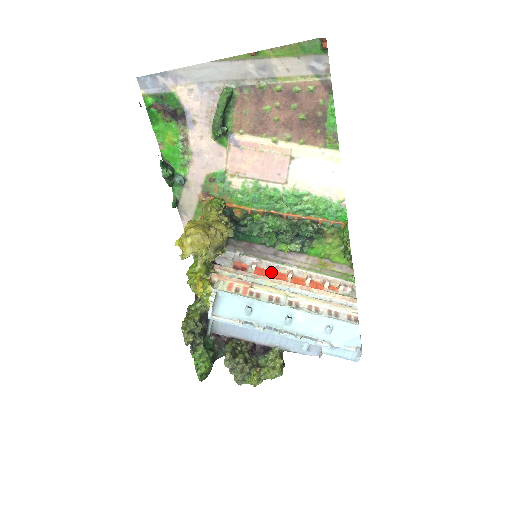
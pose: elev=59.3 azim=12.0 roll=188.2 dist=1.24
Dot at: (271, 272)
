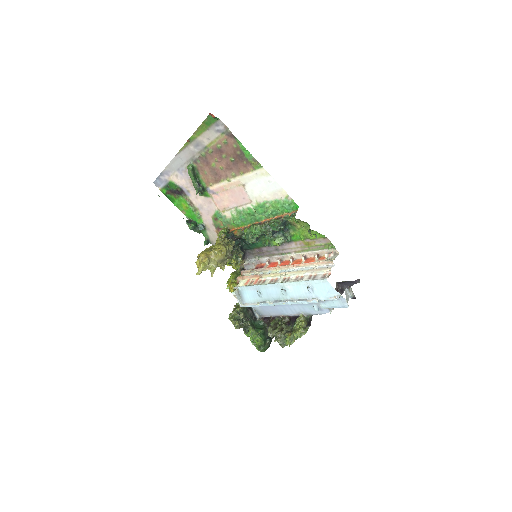
Dot at: (279, 263)
